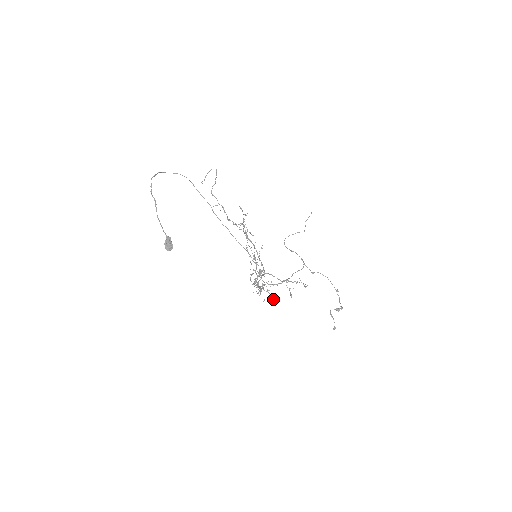
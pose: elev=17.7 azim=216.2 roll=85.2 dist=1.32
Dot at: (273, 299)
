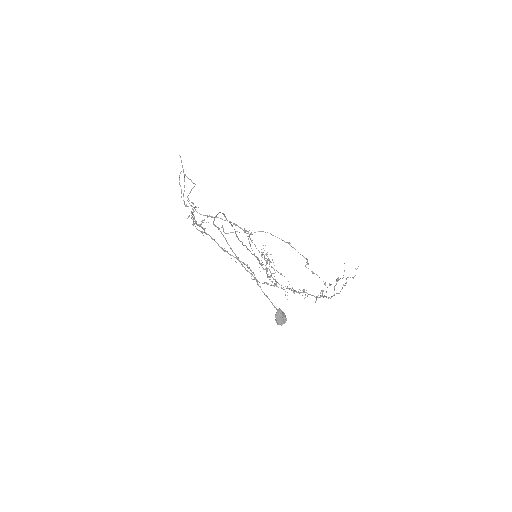
Dot at: occluded
